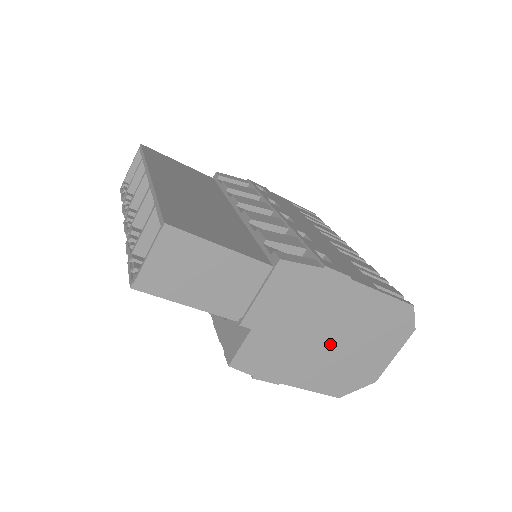
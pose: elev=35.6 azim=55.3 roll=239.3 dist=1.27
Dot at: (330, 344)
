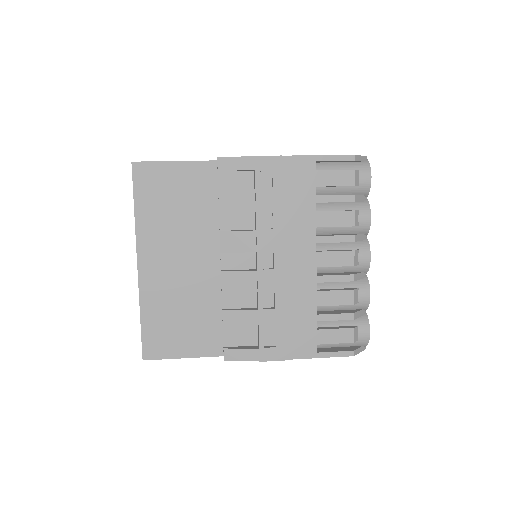
Dot at: occluded
